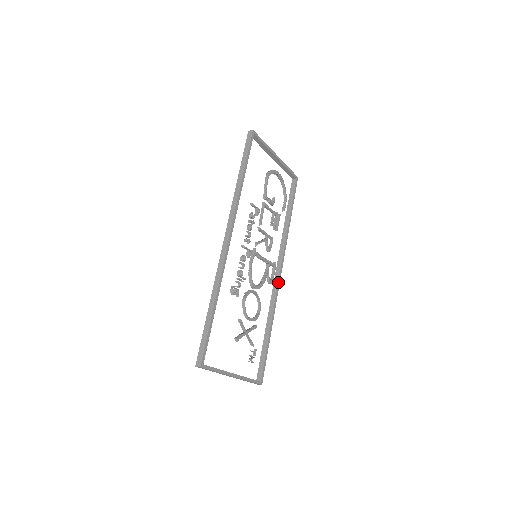
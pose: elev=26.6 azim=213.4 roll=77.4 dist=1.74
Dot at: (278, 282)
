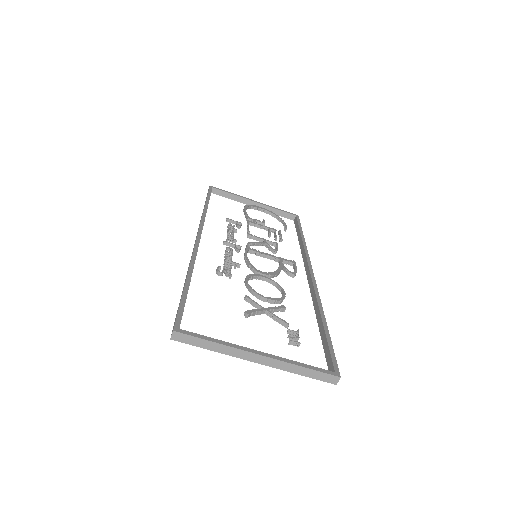
Dot at: (311, 279)
